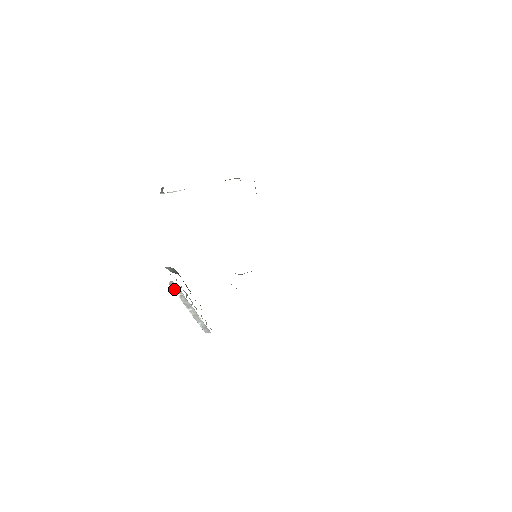
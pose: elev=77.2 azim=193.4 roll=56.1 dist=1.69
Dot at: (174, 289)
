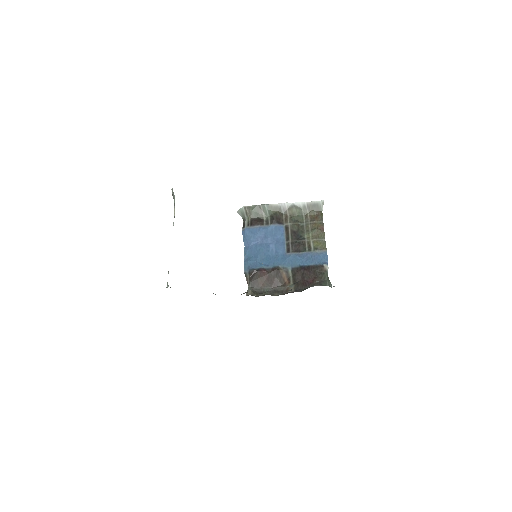
Dot at: occluded
